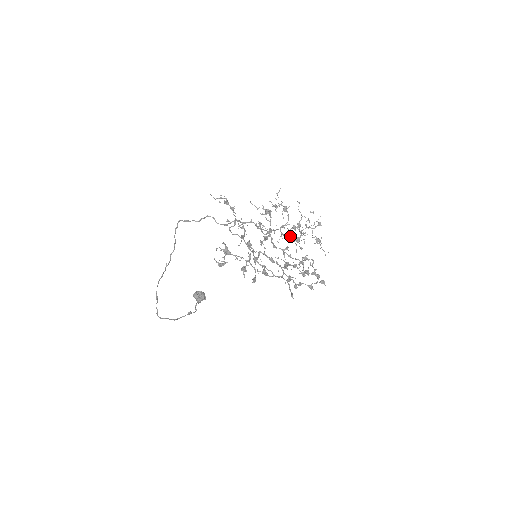
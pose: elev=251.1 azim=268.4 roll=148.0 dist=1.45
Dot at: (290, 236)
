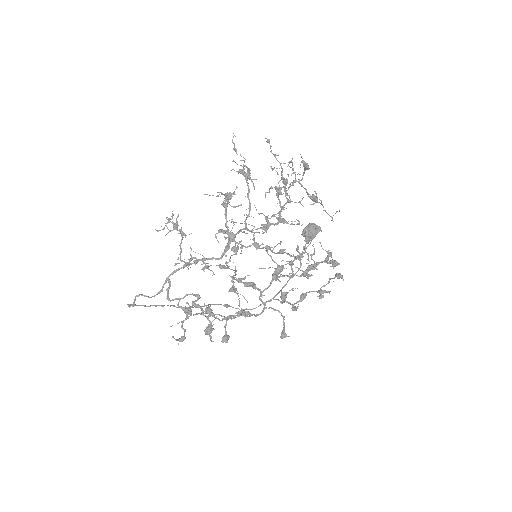
Dot at: (263, 227)
